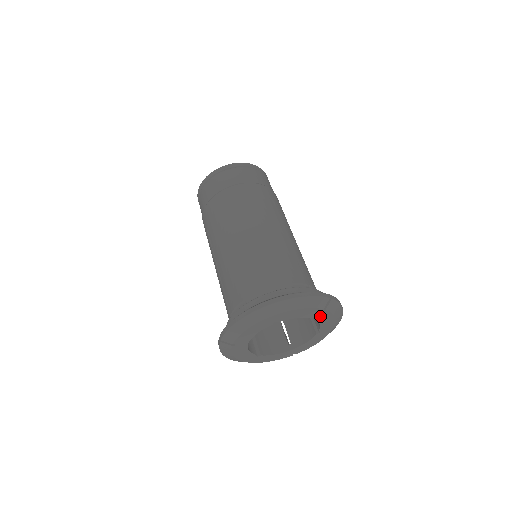
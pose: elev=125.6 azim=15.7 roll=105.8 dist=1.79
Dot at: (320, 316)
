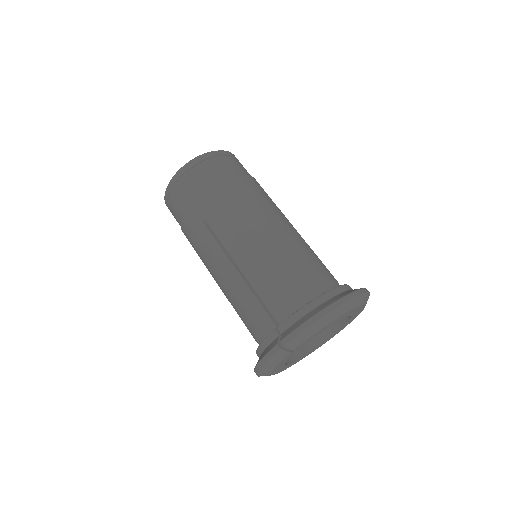
Dot at: (355, 315)
